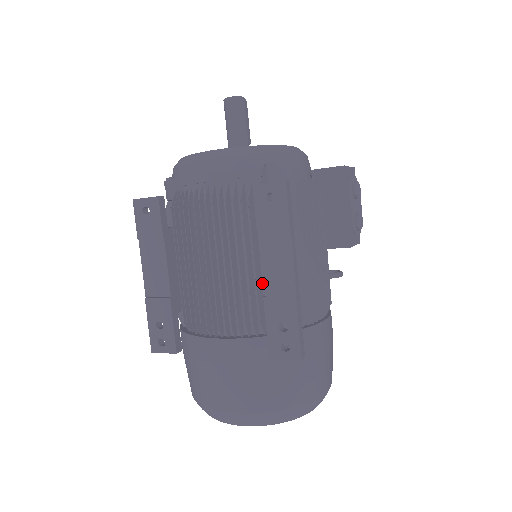
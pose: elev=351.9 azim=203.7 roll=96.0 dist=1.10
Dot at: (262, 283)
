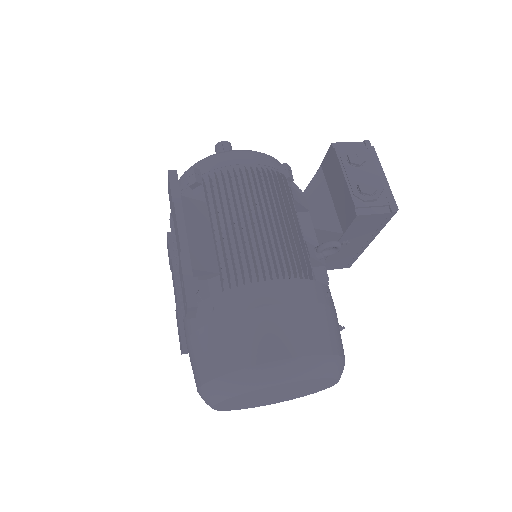
Dot at: occluded
